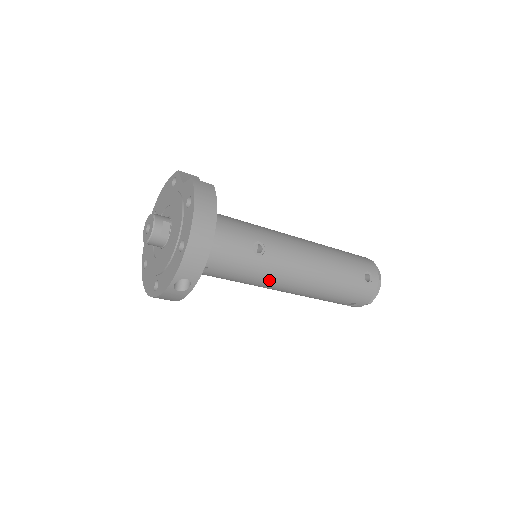
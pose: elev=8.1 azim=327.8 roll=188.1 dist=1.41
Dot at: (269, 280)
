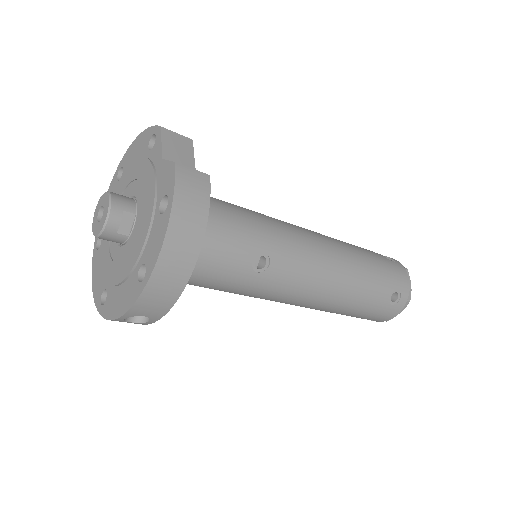
Dot at: (266, 297)
